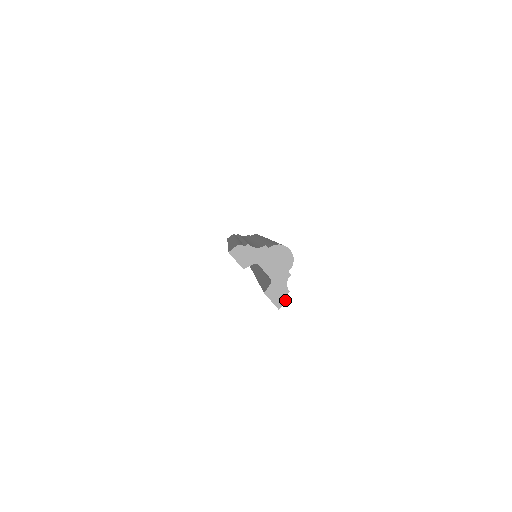
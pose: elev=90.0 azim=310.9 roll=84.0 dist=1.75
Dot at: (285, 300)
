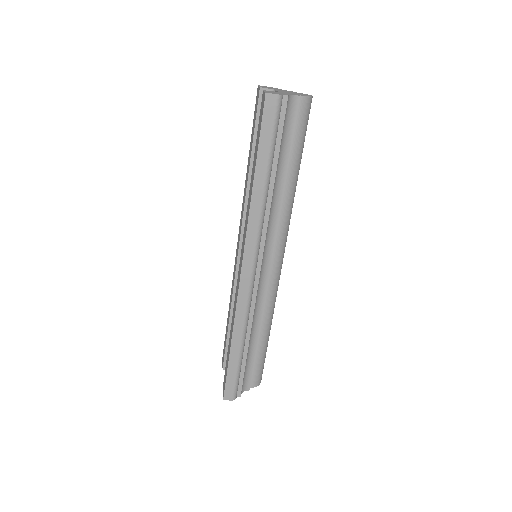
Dot at: occluded
